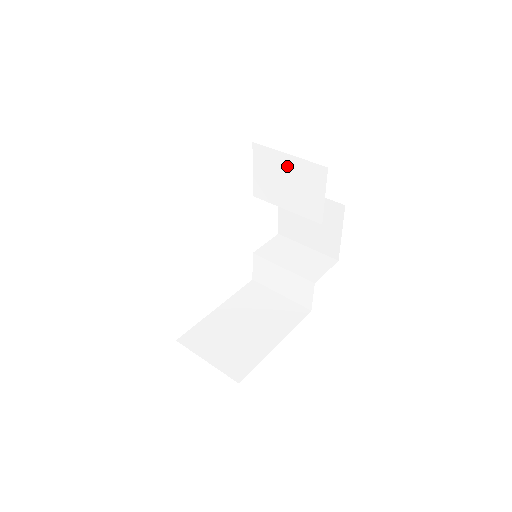
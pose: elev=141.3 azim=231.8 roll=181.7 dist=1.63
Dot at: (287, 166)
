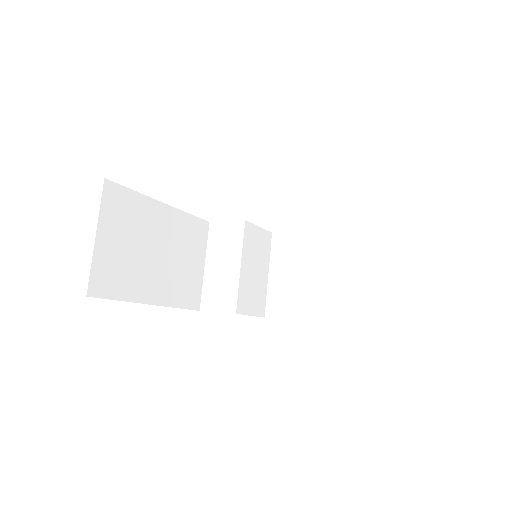
Dot at: (379, 266)
